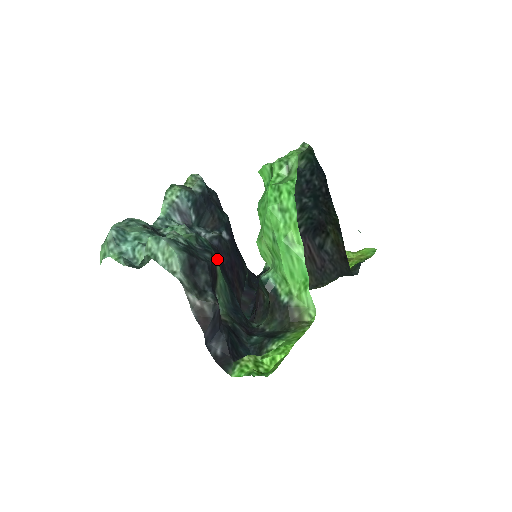
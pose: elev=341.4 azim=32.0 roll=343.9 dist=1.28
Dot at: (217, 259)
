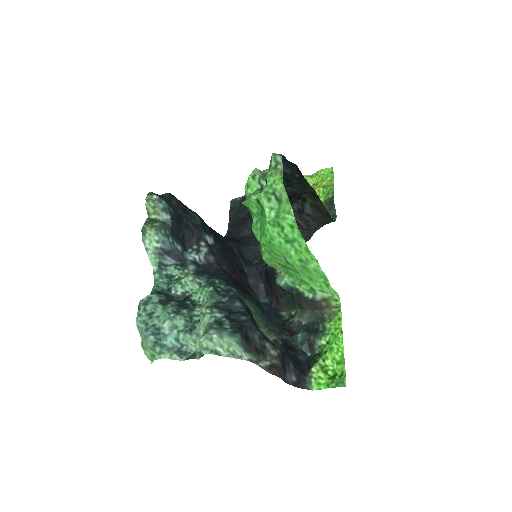
Dot at: (239, 293)
